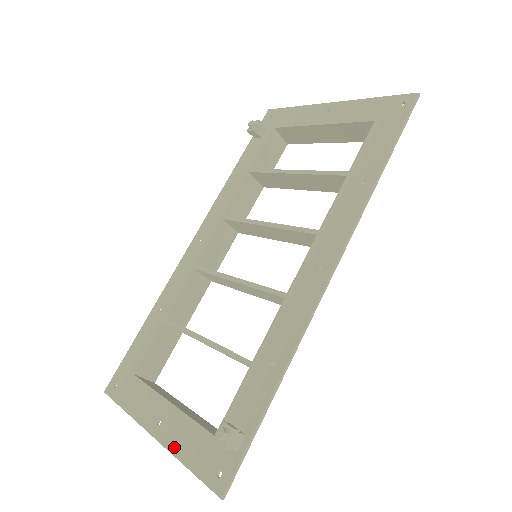
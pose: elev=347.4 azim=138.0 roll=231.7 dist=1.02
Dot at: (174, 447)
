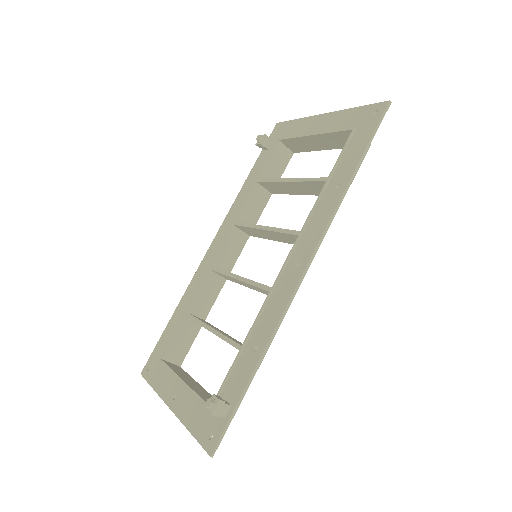
Dot at: (183, 417)
